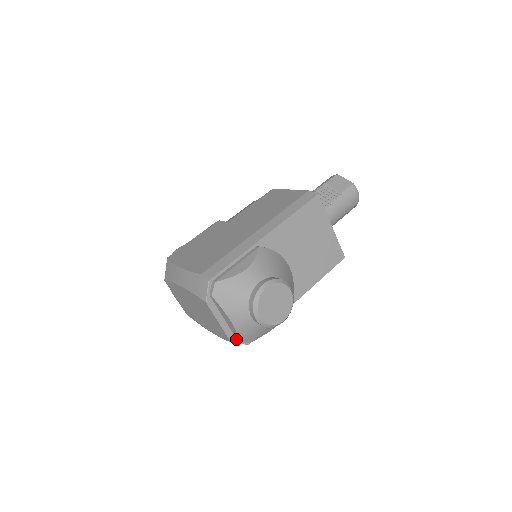
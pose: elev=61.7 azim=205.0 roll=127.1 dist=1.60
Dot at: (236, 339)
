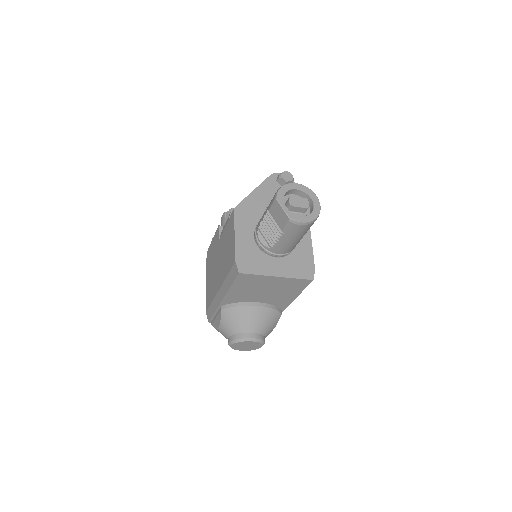
Dot at: occluded
